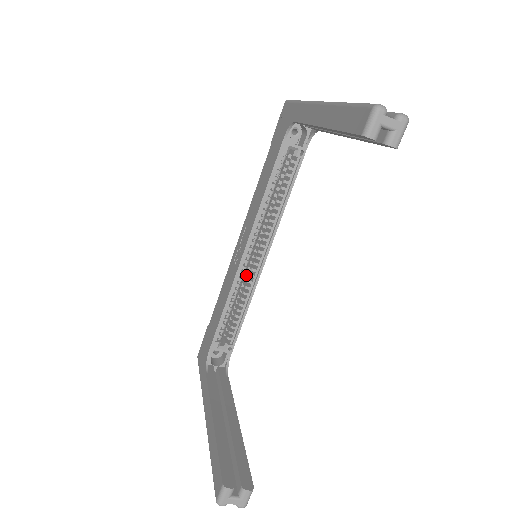
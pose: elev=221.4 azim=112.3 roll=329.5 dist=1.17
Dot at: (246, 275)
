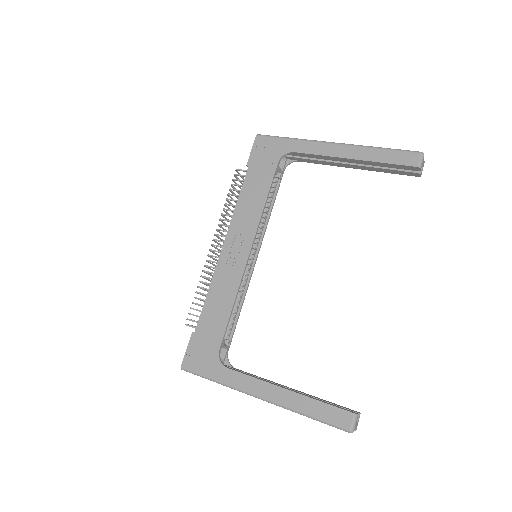
Dot at: occluded
